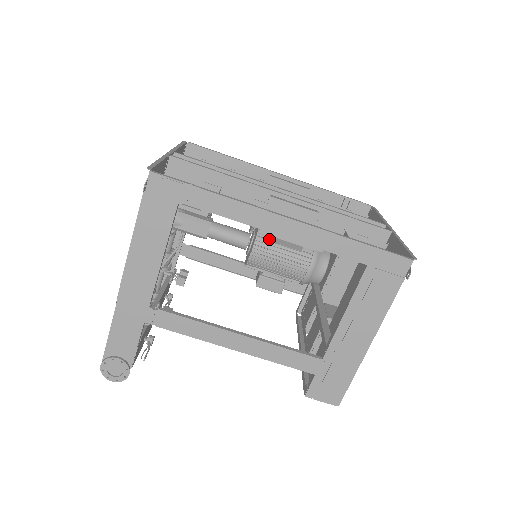
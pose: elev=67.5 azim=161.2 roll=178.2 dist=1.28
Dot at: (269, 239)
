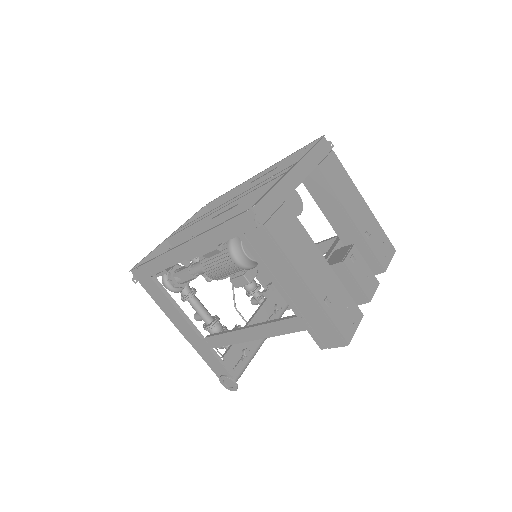
Dot at: (205, 257)
